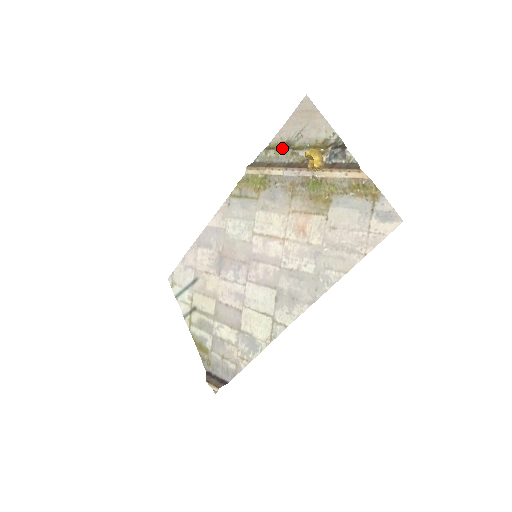
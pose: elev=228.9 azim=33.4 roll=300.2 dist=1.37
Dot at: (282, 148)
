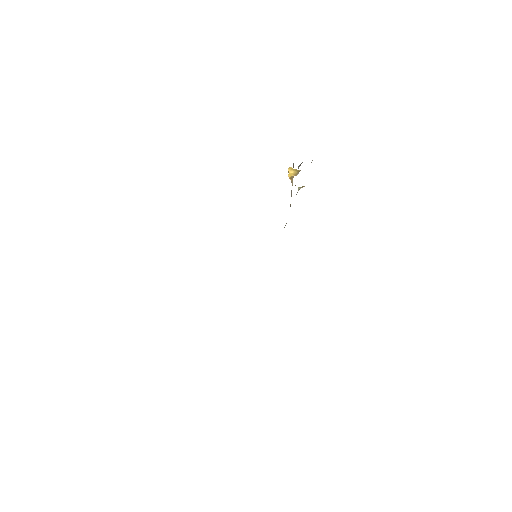
Dot at: (300, 187)
